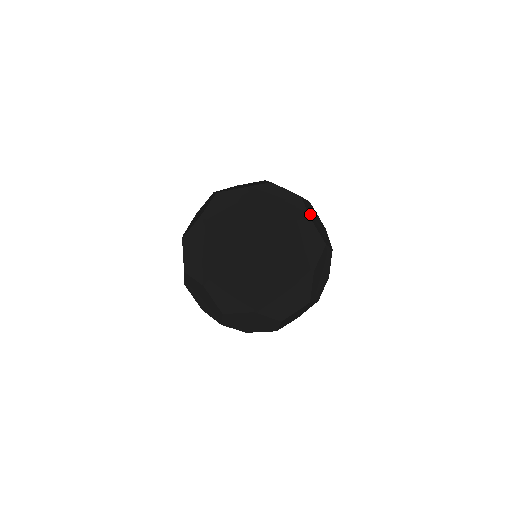
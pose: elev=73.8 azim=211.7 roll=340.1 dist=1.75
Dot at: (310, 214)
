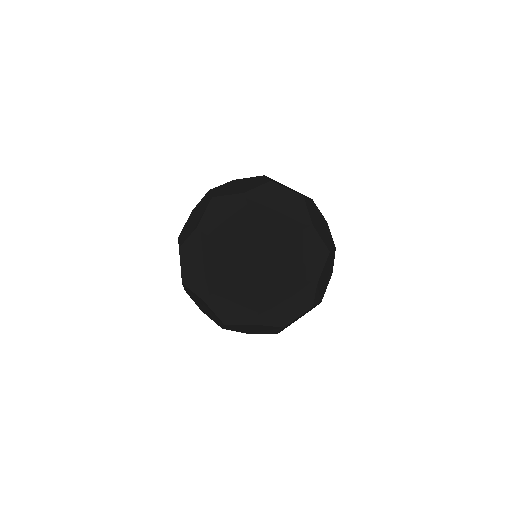
Dot at: (330, 259)
